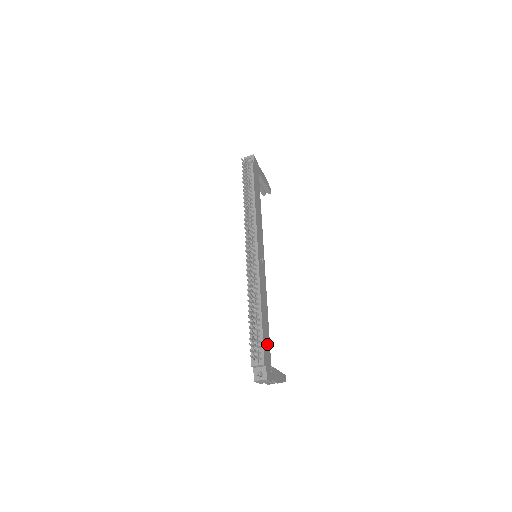
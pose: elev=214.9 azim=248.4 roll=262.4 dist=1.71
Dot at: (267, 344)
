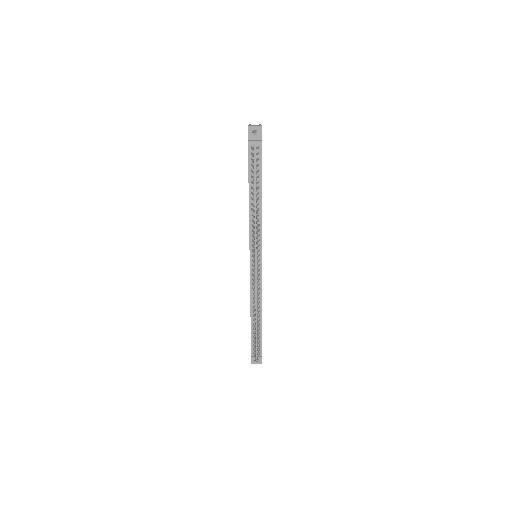
Dot at: occluded
